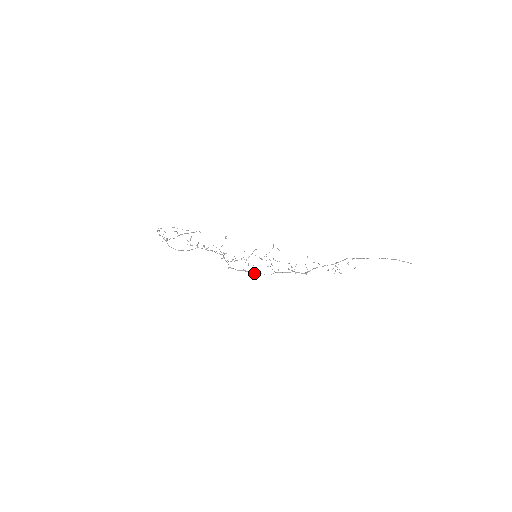
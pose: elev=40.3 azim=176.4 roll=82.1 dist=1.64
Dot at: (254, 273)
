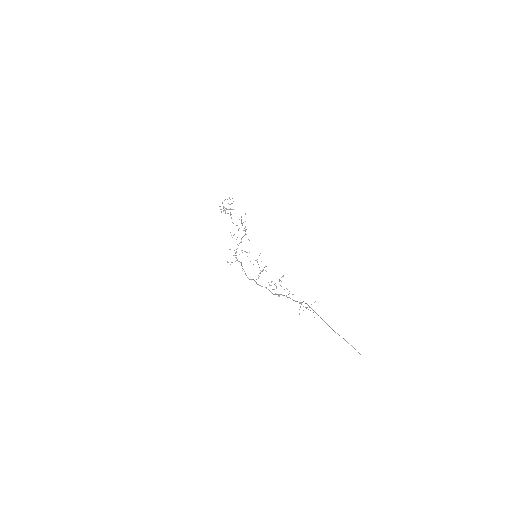
Dot at: (242, 270)
